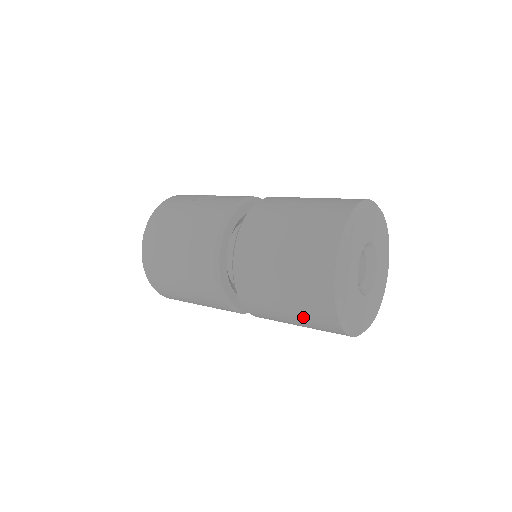
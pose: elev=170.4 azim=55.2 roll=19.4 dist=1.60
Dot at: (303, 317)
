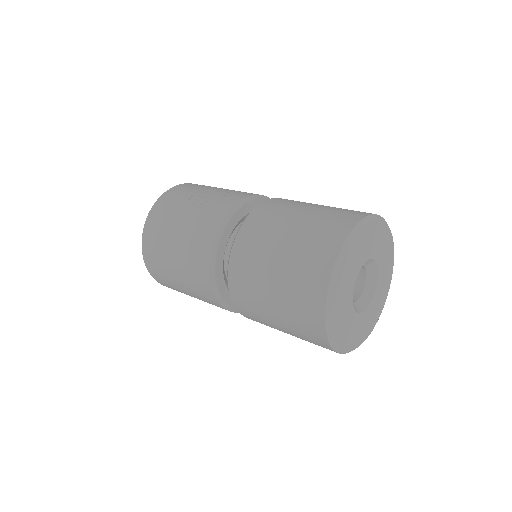
Dot at: (298, 336)
